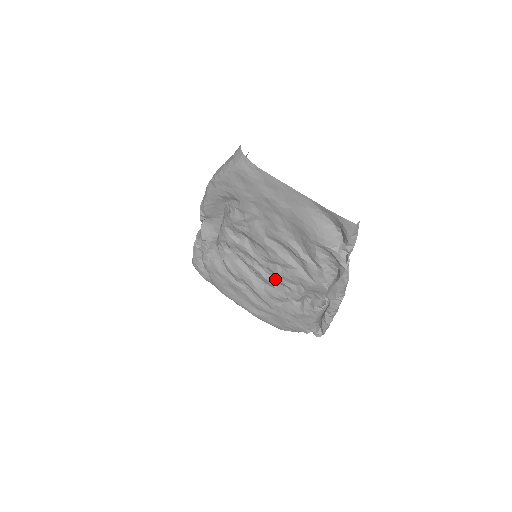
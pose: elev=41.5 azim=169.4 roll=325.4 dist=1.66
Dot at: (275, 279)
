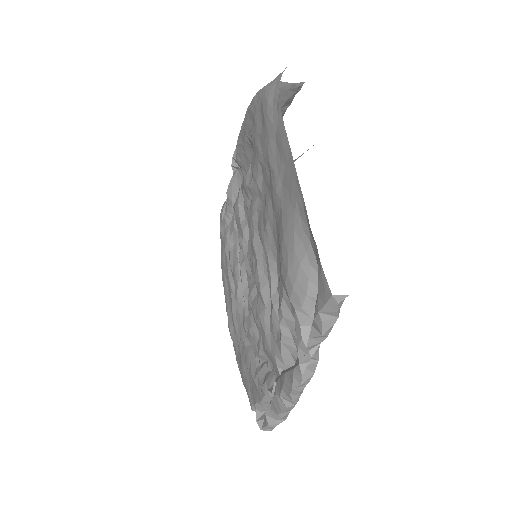
Dot at: (248, 303)
